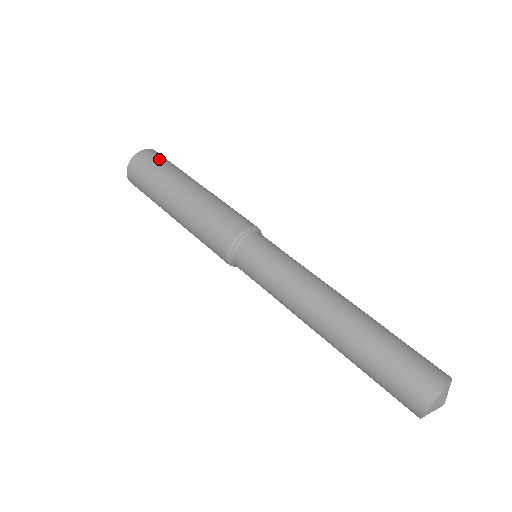
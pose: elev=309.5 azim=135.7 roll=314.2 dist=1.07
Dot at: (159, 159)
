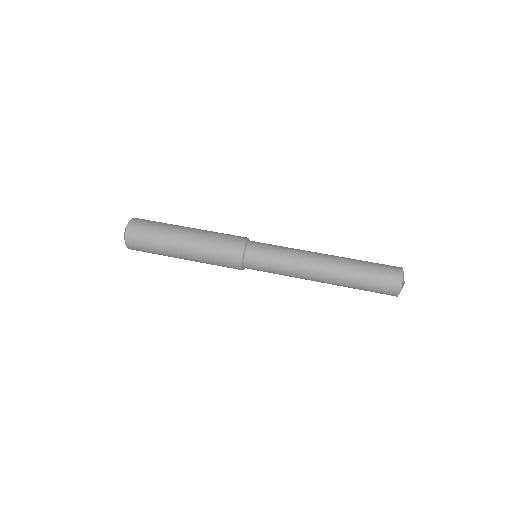
Dot at: (144, 229)
